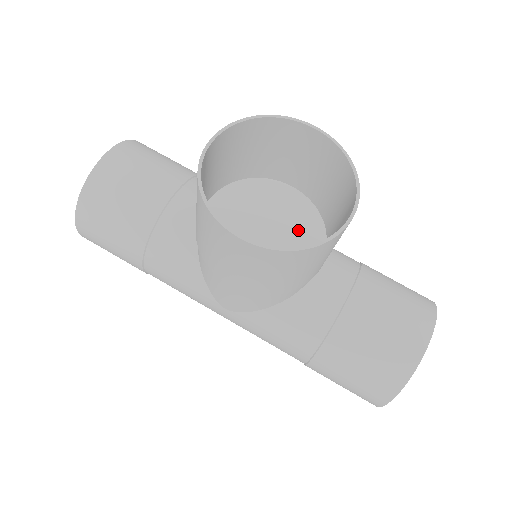
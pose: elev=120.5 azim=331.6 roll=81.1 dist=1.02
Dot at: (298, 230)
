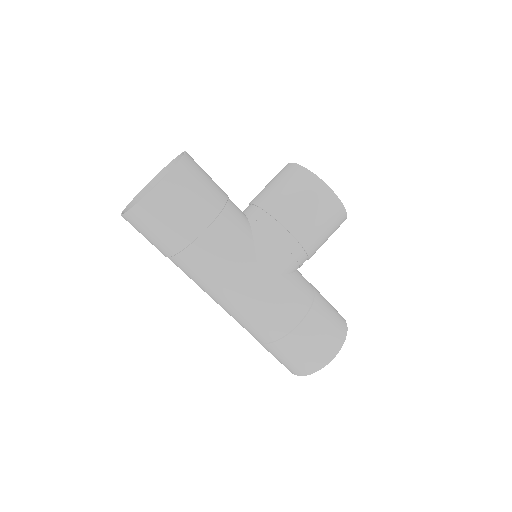
Dot at: occluded
